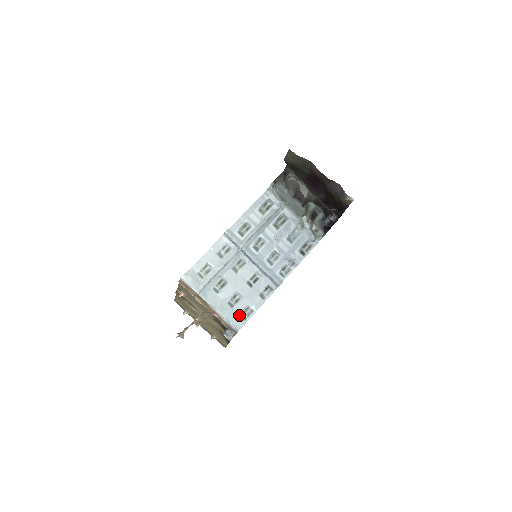
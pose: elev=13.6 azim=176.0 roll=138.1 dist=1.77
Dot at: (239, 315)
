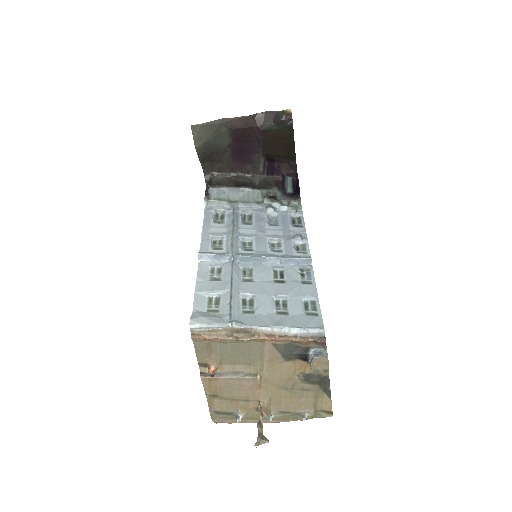
Dot at: (304, 316)
